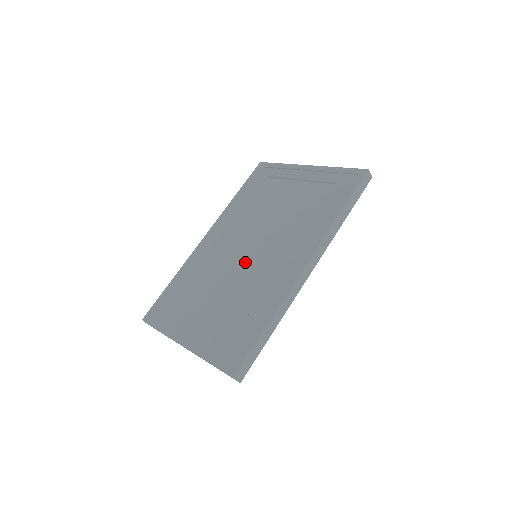
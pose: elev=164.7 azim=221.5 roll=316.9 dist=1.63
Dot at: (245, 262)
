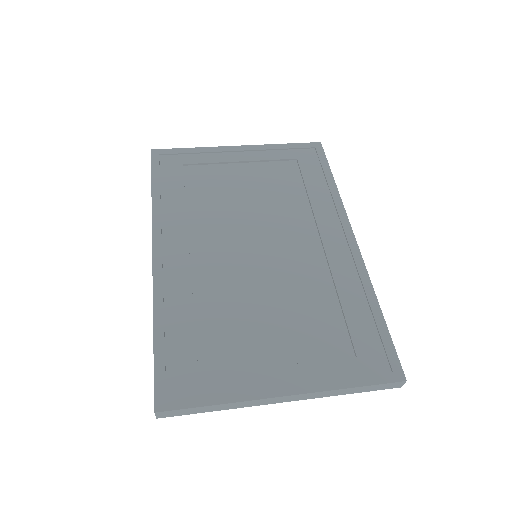
Dot at: (265, 263)
